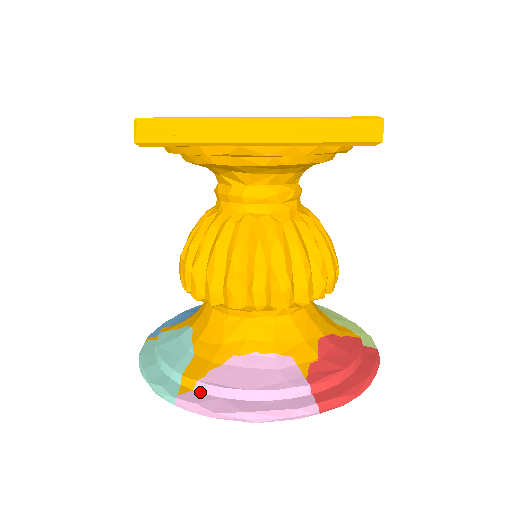
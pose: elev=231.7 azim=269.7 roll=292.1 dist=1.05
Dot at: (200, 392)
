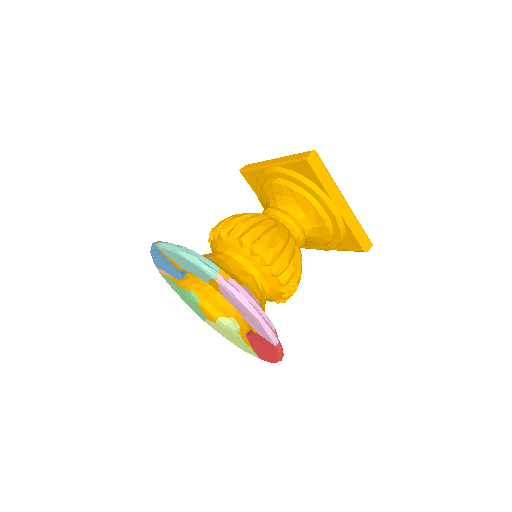
Dot at: occluded
